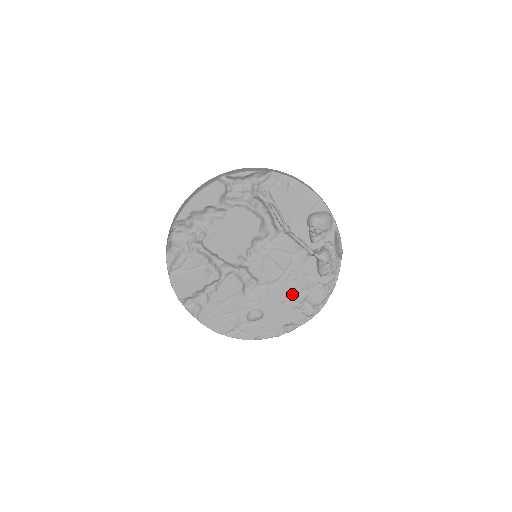
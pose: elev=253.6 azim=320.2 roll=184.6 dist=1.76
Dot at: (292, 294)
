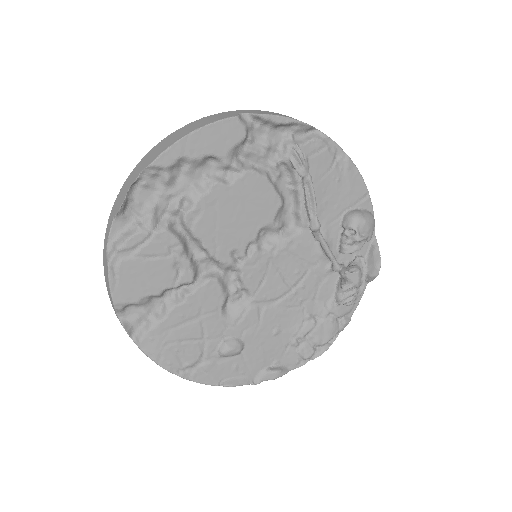
Dot at: (291, 323)
